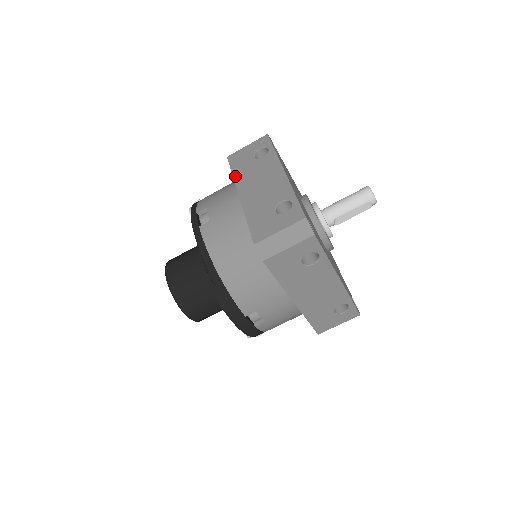
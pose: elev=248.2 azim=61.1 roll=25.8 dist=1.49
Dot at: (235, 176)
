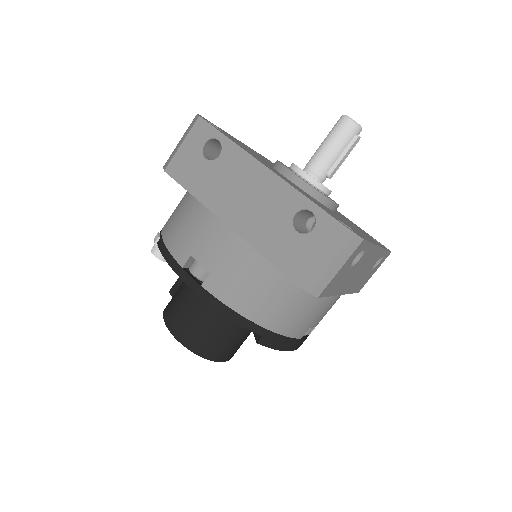
Dot at: (199, 197)
